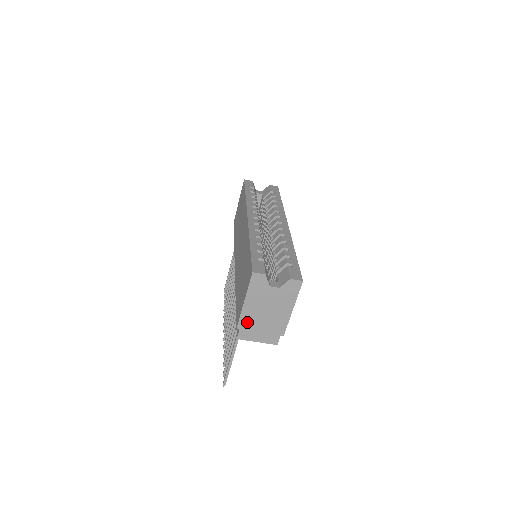
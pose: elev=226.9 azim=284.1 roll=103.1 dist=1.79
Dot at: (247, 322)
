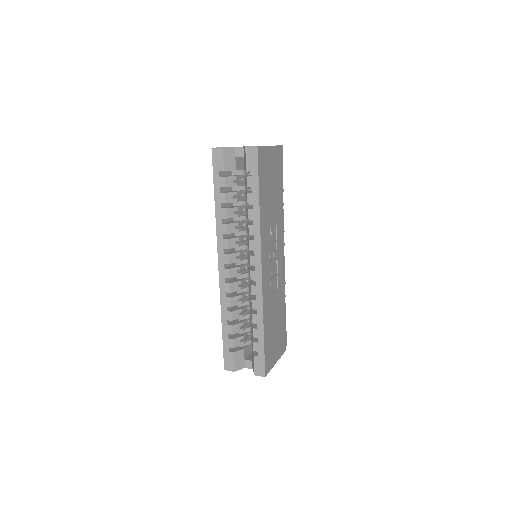
Dot at: occluded
